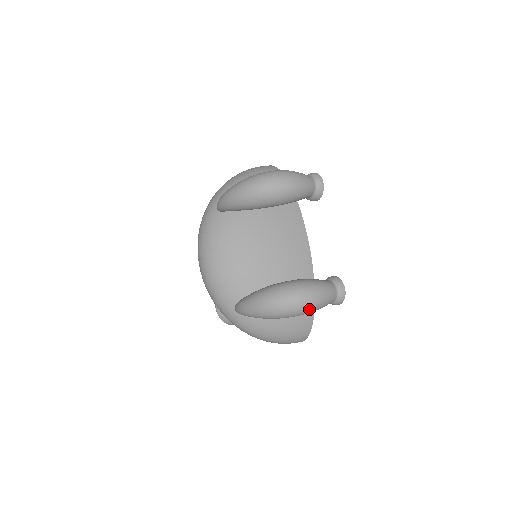
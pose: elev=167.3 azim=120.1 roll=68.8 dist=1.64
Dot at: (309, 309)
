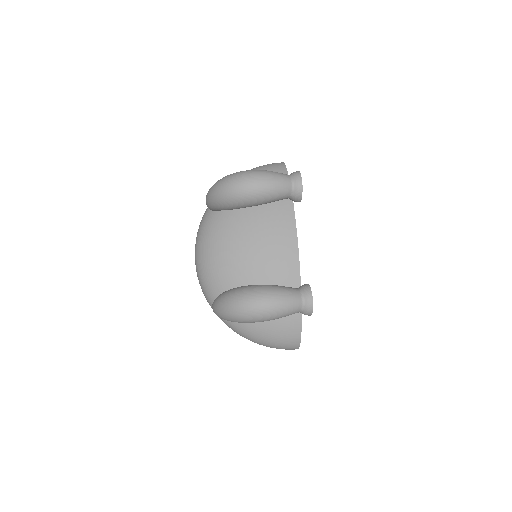
Dot at: (263, 317)
